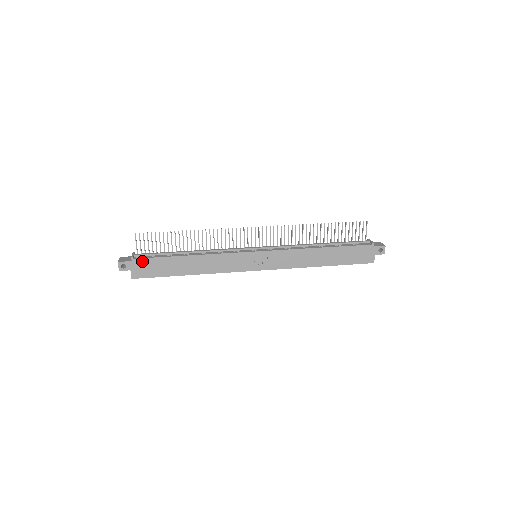
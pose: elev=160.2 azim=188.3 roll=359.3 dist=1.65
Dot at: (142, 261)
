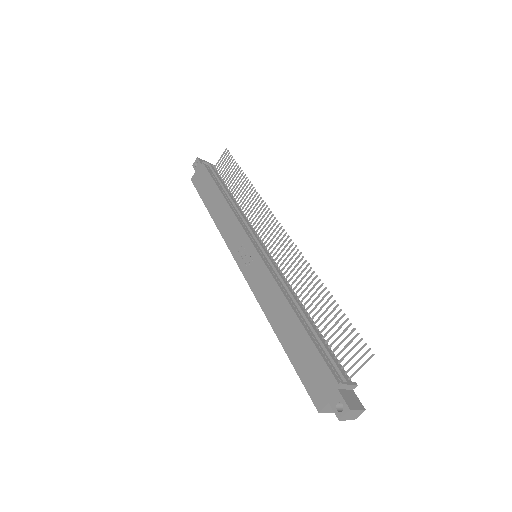
Dot at: (204, 170)
